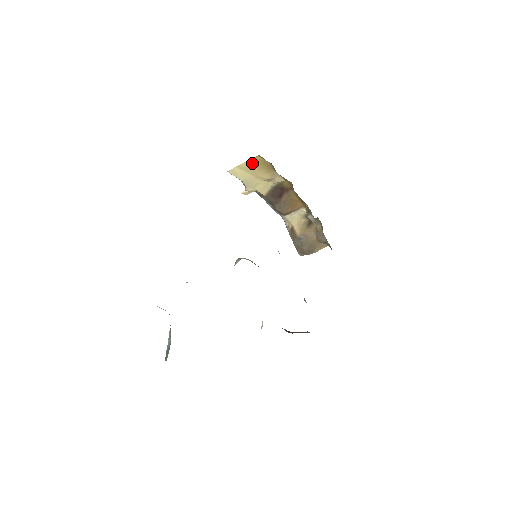
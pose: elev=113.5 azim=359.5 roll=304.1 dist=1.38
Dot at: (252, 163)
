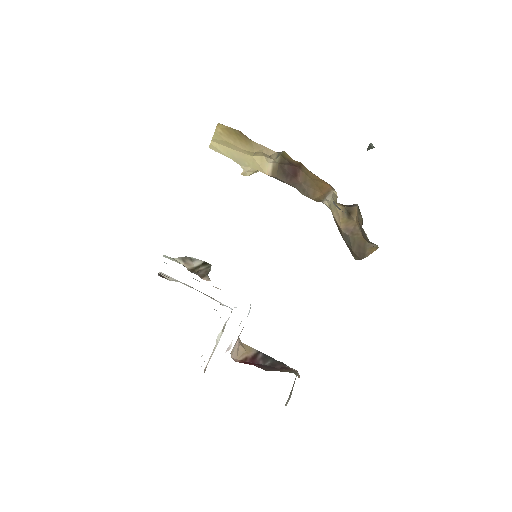
Dot at: (221, 134)
